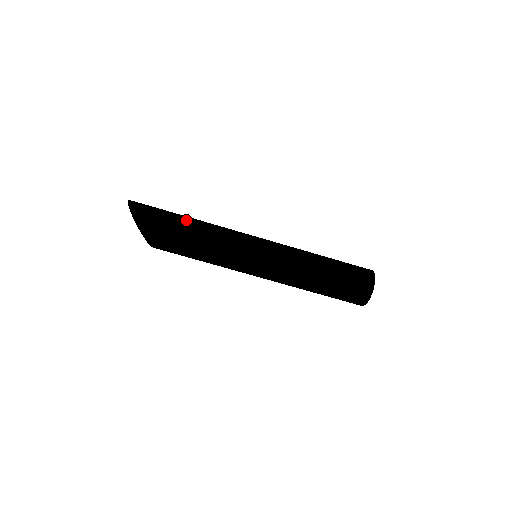
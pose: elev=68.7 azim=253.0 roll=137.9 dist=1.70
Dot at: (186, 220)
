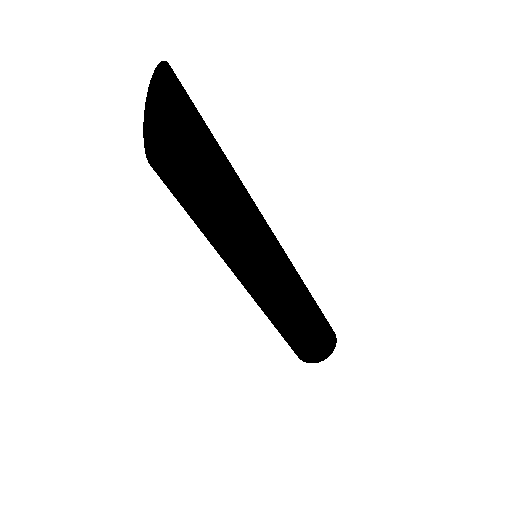
Dot at: (225, 173)
